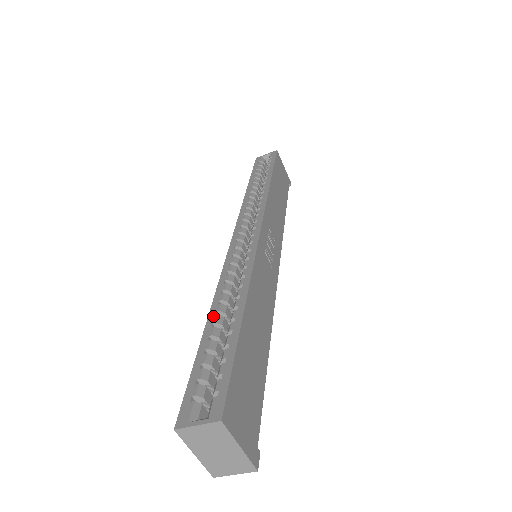
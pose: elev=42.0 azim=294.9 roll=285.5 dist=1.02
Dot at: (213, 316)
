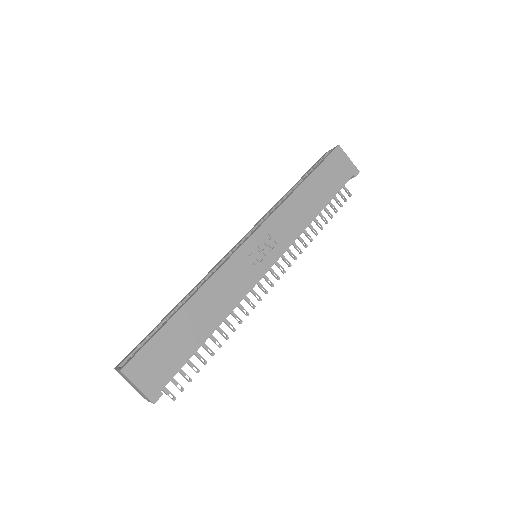
Dot at: (177, 305)
